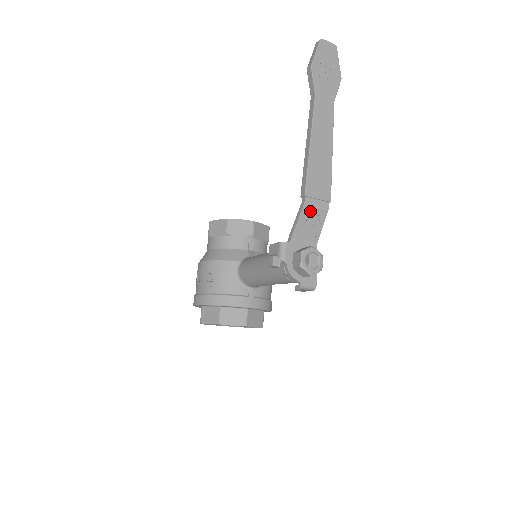
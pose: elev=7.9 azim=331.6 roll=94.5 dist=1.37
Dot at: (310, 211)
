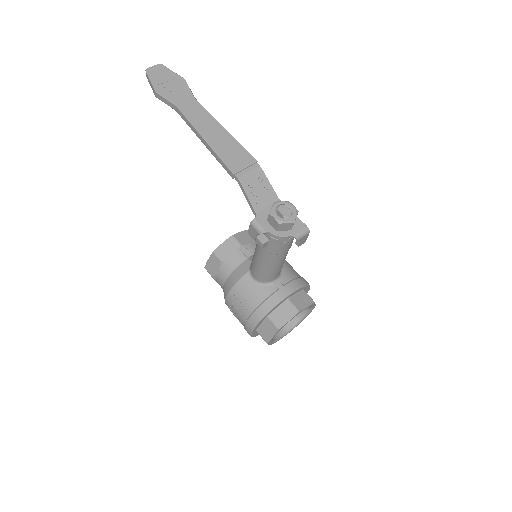
Dot at: (249, 181)
